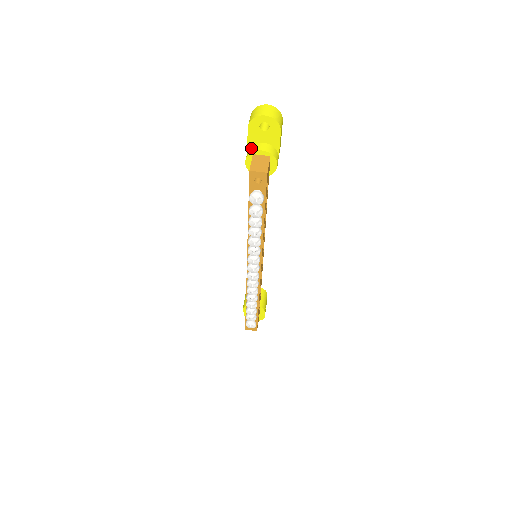
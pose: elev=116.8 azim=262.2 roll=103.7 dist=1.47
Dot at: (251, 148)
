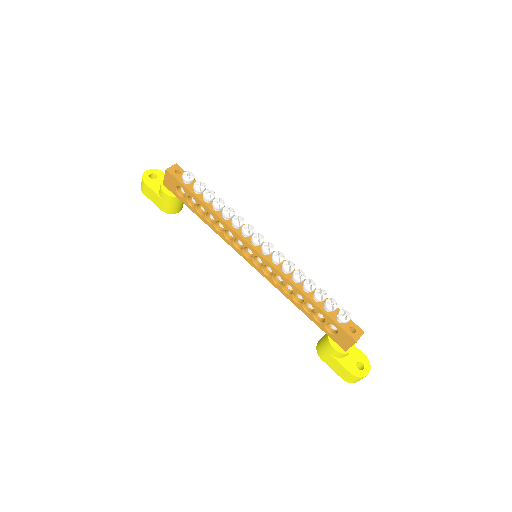
Dot at: (159, 189)
